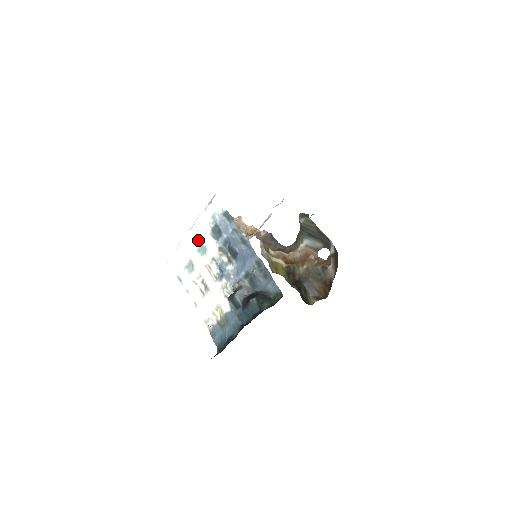
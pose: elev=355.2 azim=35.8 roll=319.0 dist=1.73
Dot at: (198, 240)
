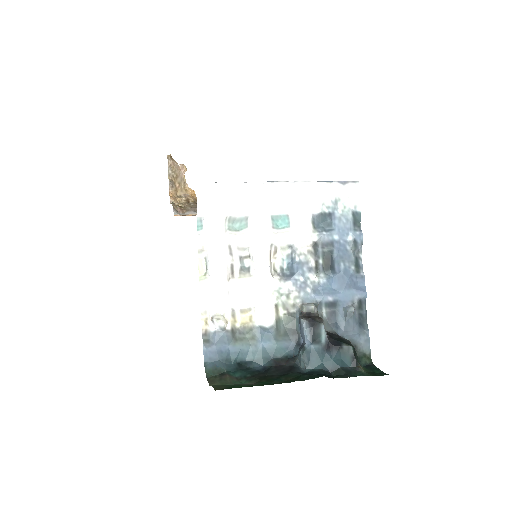
Dot at: (285, 205)
